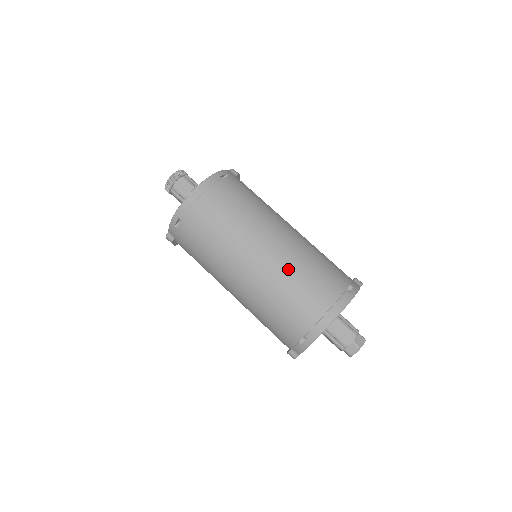
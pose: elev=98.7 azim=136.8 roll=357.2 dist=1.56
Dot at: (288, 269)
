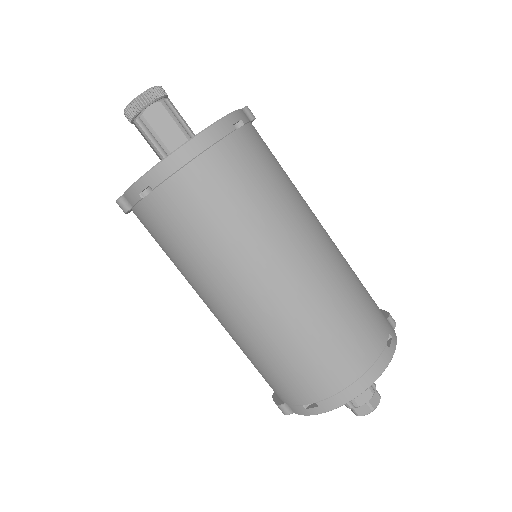
Dot at: (317, 307)
